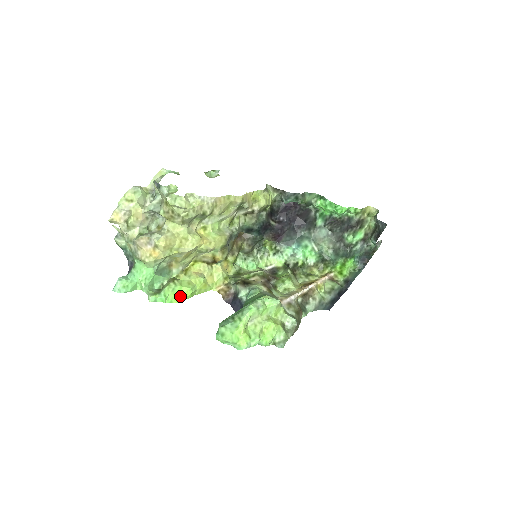
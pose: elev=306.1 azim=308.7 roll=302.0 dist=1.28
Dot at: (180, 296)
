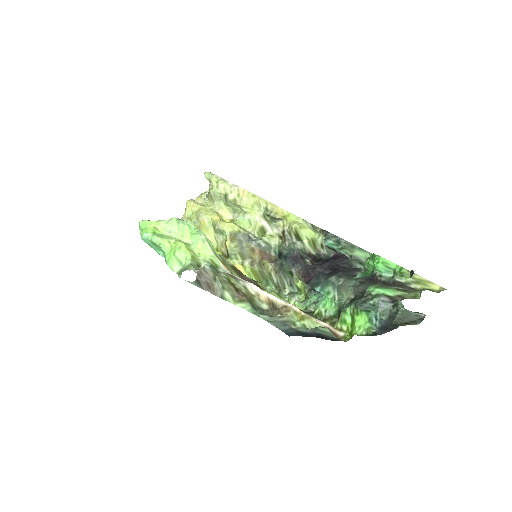
Dot at: occluded
